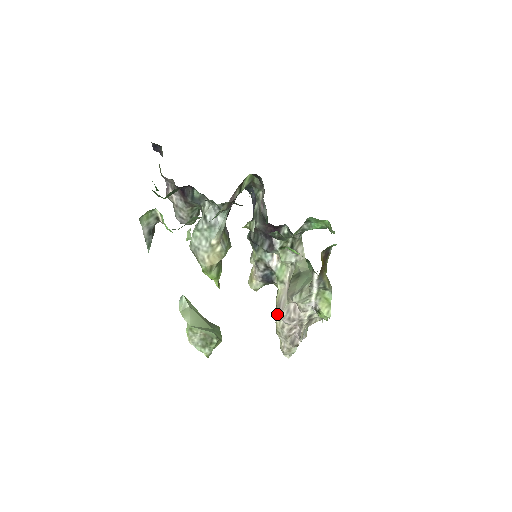
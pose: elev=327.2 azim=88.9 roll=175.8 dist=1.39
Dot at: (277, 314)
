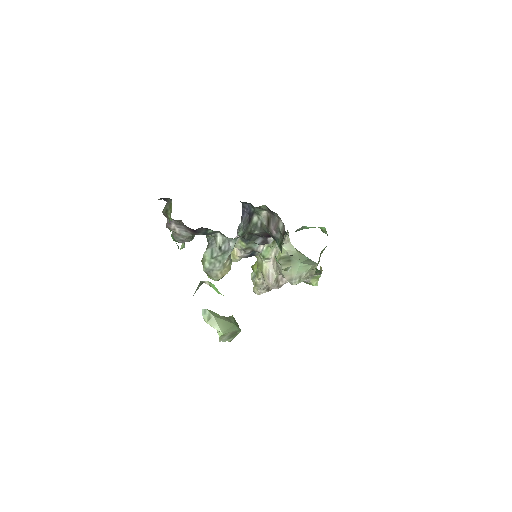
Dot at: (266, 284)
